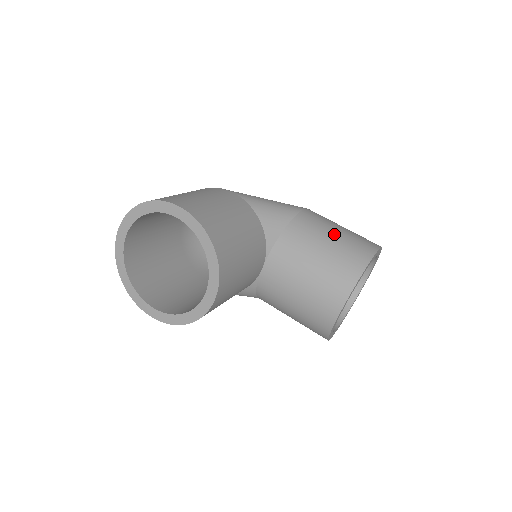
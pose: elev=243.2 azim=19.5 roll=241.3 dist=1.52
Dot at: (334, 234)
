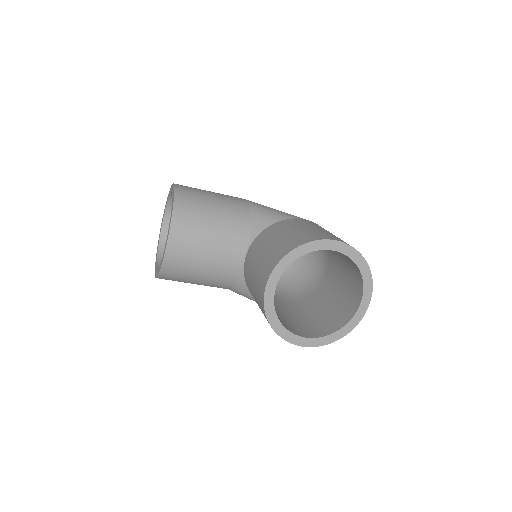
Dot at: (303, 228)
